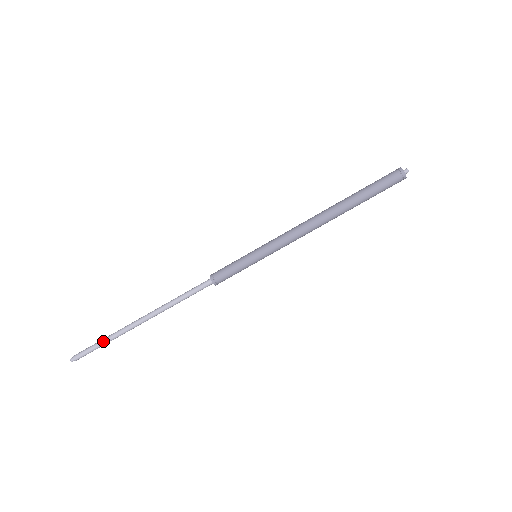
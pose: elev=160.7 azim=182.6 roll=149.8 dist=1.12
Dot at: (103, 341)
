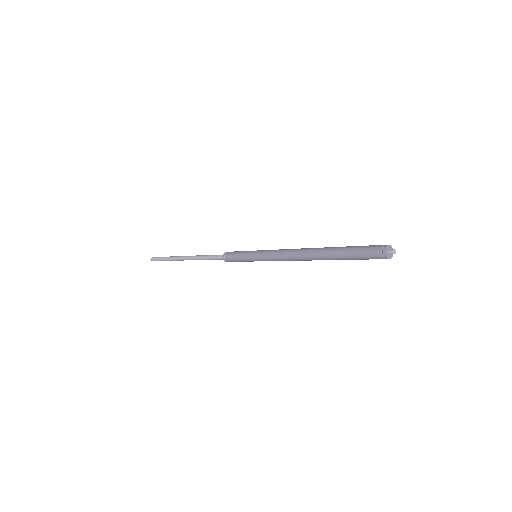
Dot at: (165, 260)
